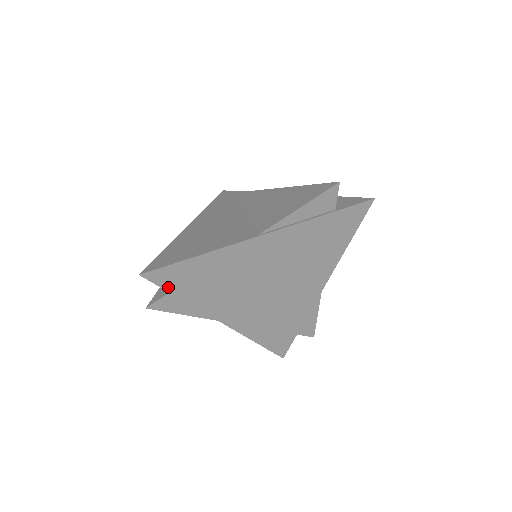
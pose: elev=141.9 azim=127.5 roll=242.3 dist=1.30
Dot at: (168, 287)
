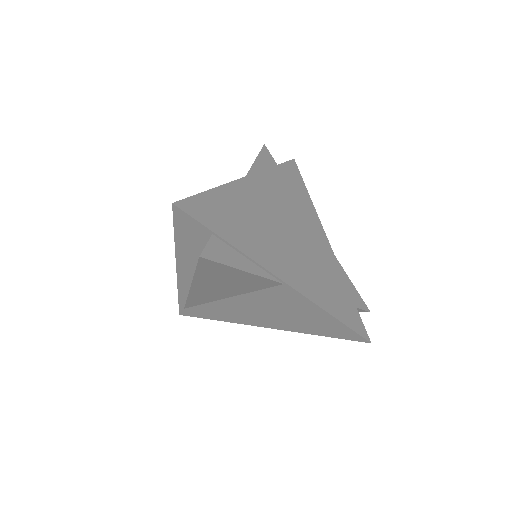
Dot at: (206, 224)
